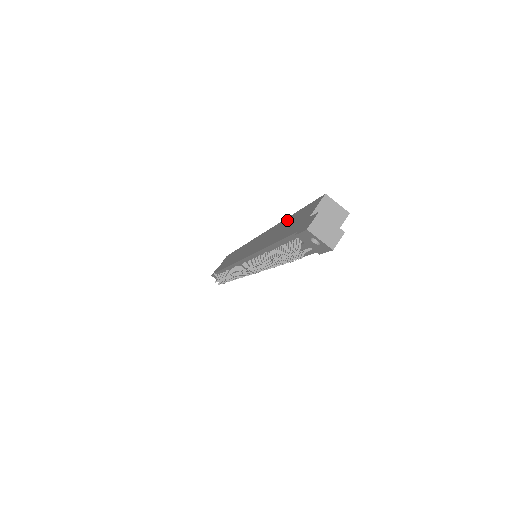
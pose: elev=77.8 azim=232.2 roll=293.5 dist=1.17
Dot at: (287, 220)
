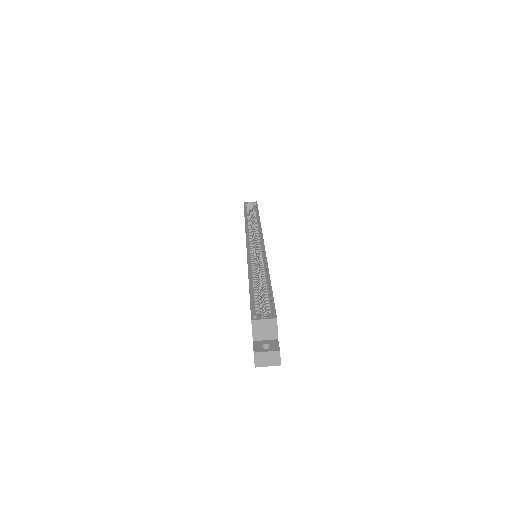
Dot at: occluded
